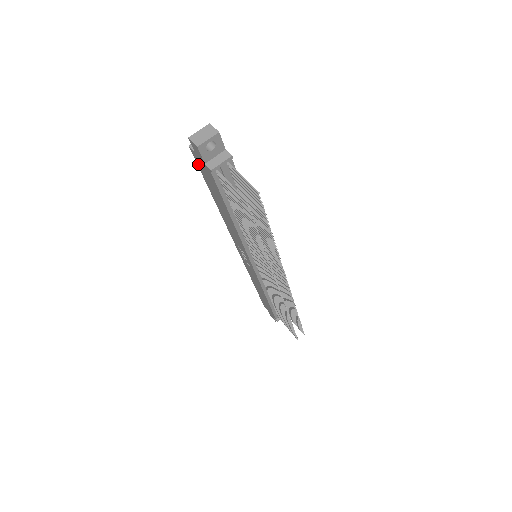
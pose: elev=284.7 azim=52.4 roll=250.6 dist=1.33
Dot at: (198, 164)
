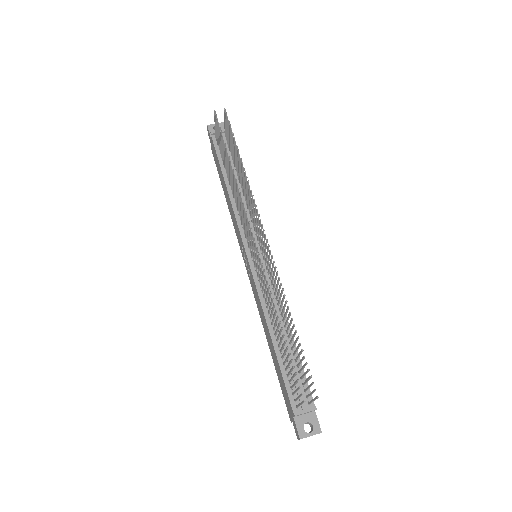
Dot at: (215, 160)
